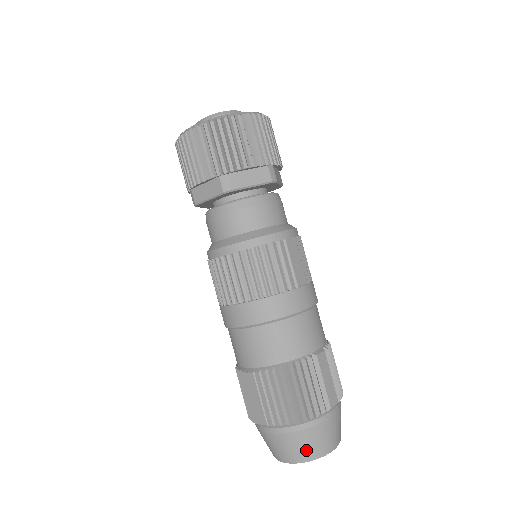
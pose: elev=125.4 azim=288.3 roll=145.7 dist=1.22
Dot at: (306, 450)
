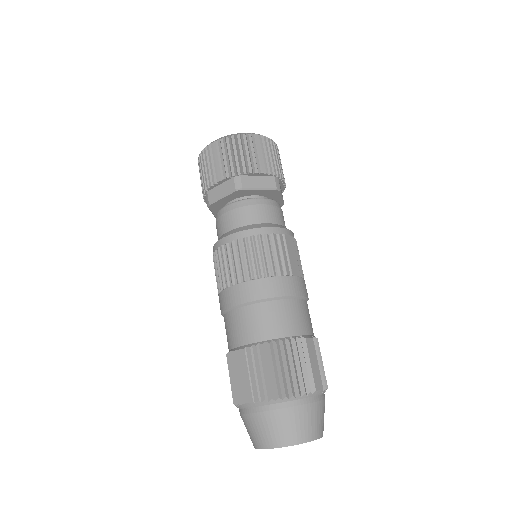
Dot at: (289, 432)
